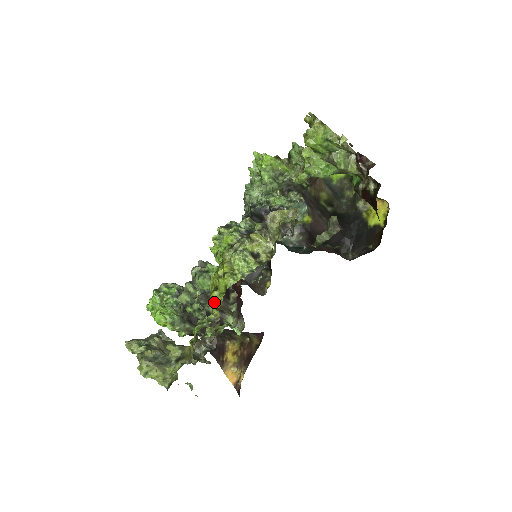
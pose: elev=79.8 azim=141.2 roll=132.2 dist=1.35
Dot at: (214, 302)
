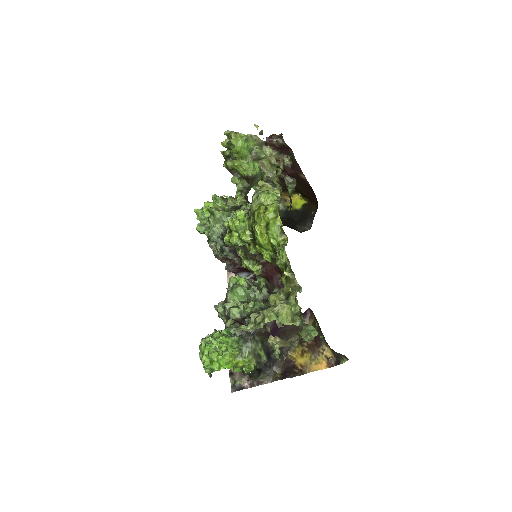
Dot at: (275, 231)
